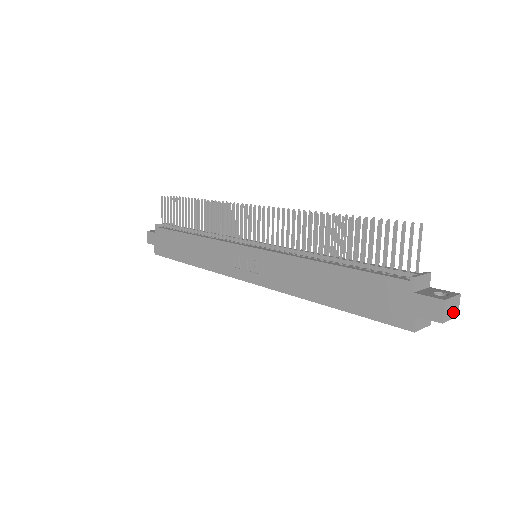
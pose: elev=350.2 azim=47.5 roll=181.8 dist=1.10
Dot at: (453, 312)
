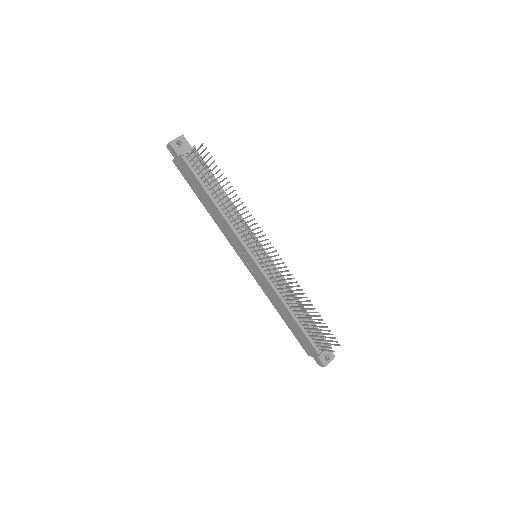
Dot at: occluded
